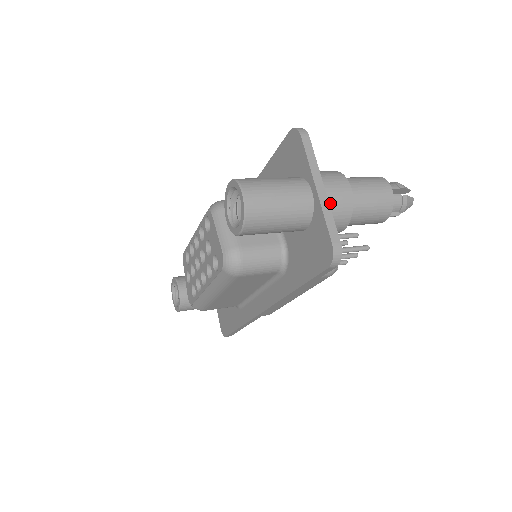
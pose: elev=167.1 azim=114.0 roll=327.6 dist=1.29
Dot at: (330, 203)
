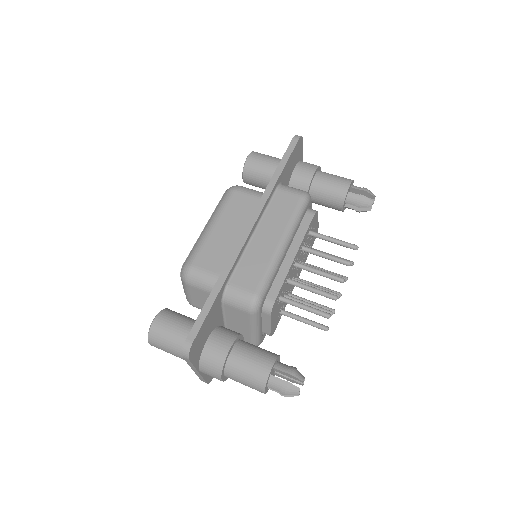
Dot at: occluded
